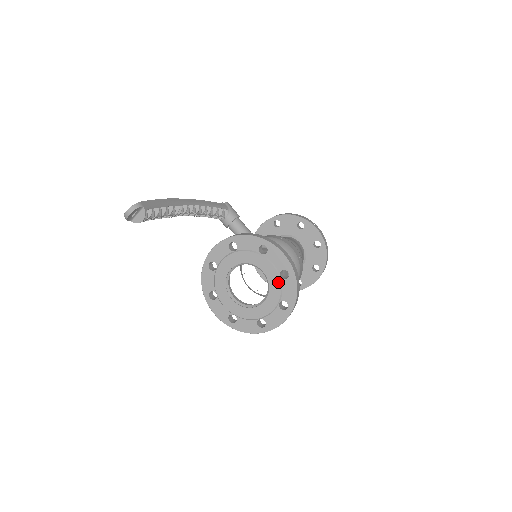
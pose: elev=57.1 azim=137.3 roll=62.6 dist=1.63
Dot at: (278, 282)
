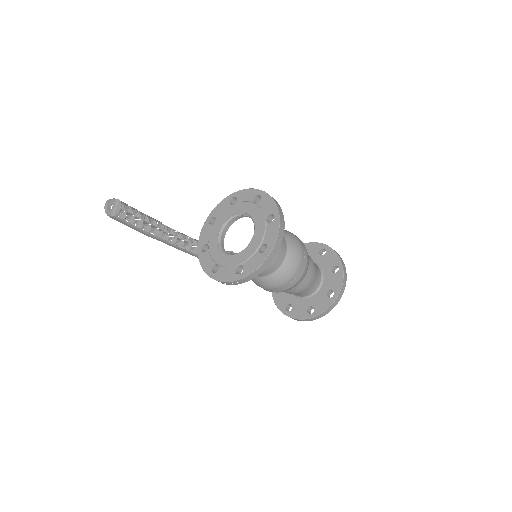
Dot at: (256, 207)
